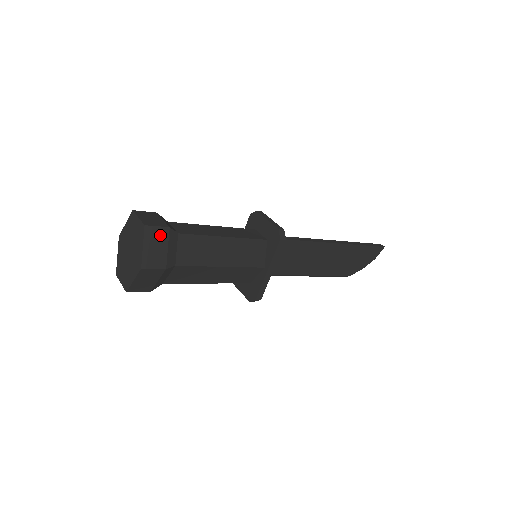
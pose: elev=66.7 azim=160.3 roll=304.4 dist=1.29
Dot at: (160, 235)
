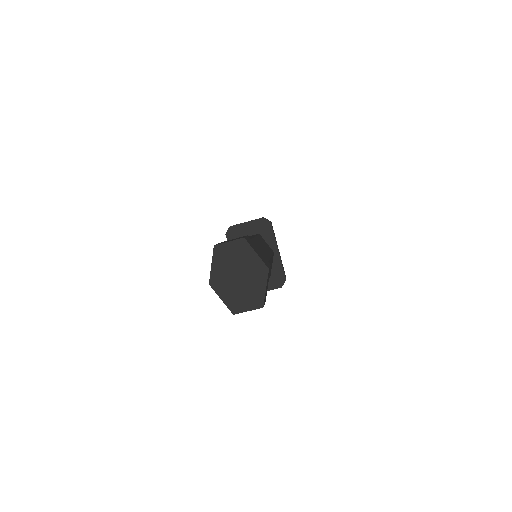
Dot at: (251, 242)
